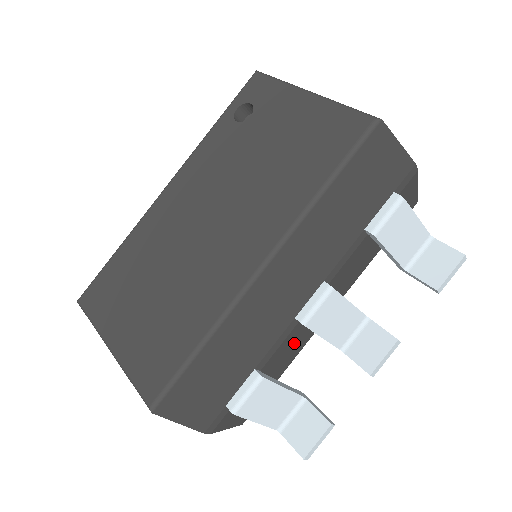
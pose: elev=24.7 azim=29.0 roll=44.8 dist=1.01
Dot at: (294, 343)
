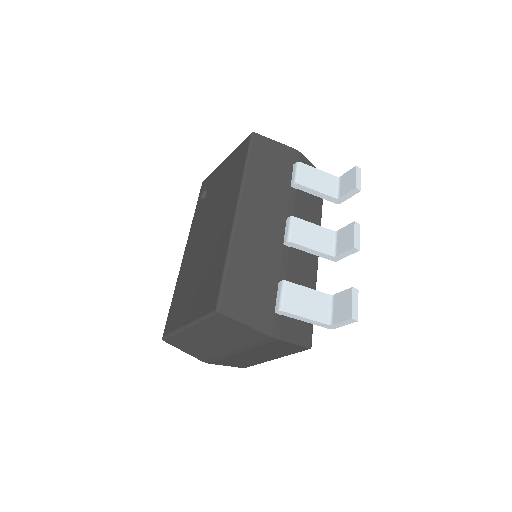
Dot at: (301, 270)
